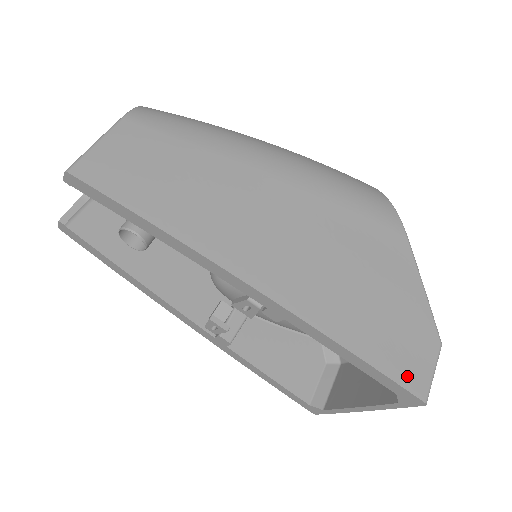
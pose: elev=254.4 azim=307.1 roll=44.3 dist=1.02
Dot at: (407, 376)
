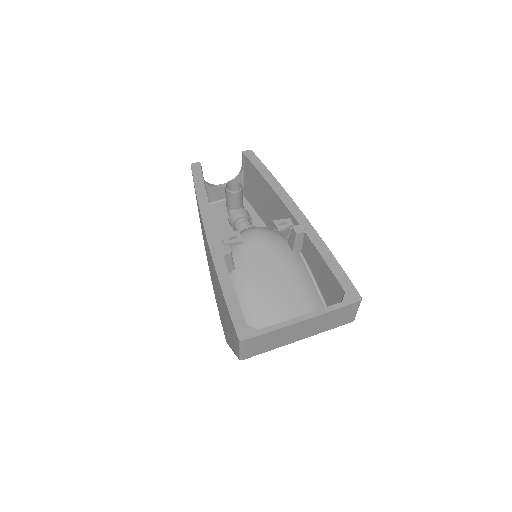
Dot at: occluded
